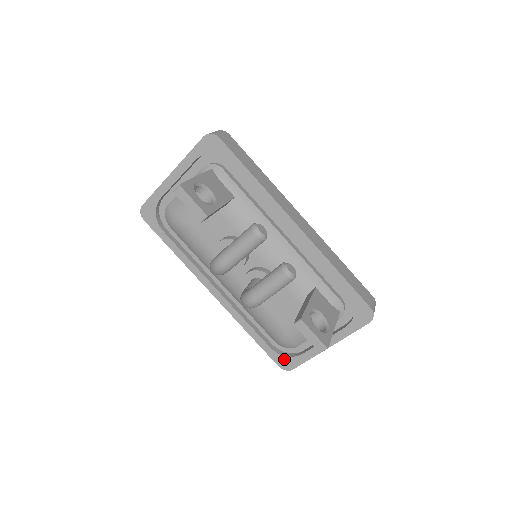
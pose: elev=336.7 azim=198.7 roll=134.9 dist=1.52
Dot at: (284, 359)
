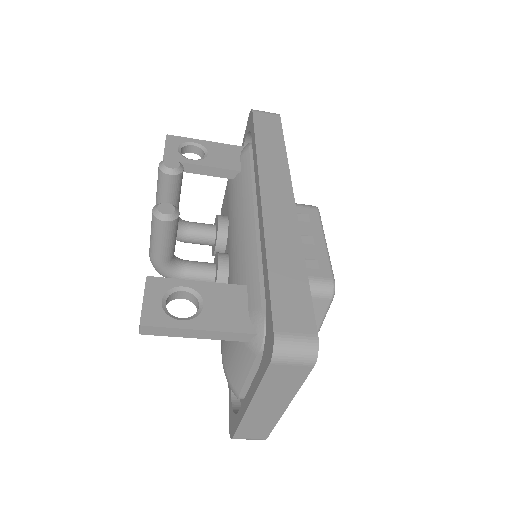
Dot at: (232, 415)
